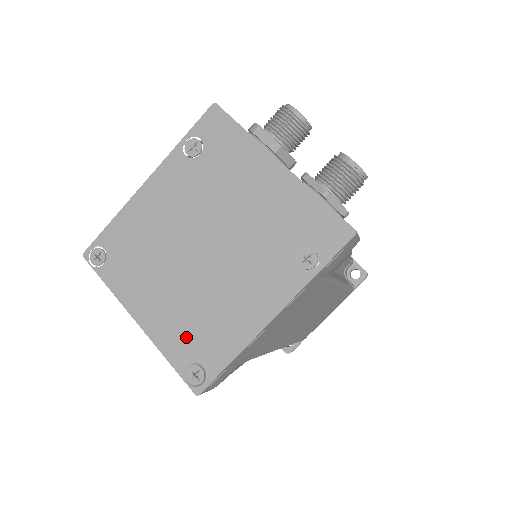
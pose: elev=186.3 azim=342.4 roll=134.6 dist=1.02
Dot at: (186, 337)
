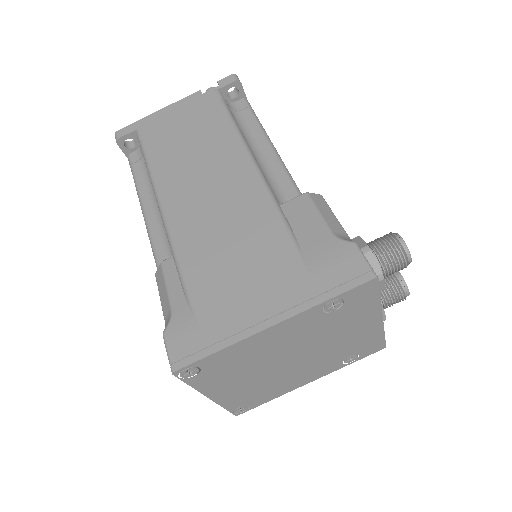
Dot at: (246, 398)
